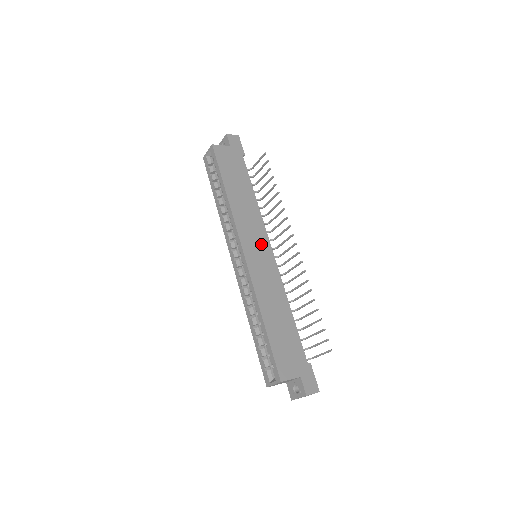
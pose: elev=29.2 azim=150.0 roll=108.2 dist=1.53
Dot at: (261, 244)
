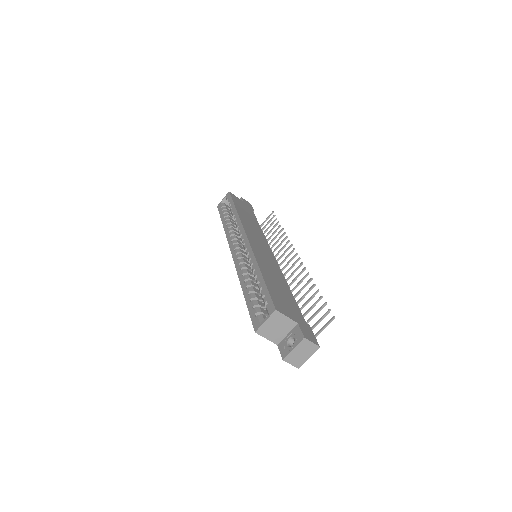
Dot at: (263, 244)
